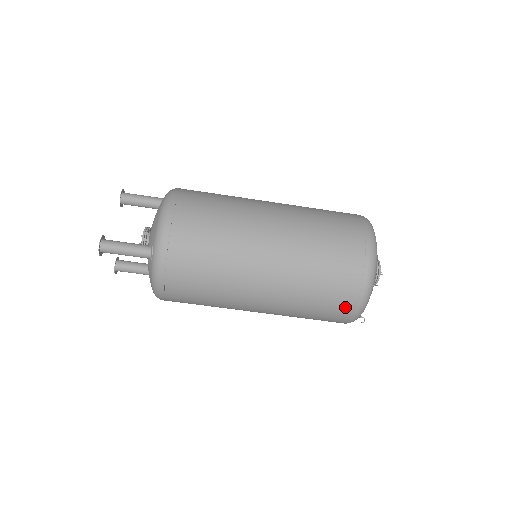
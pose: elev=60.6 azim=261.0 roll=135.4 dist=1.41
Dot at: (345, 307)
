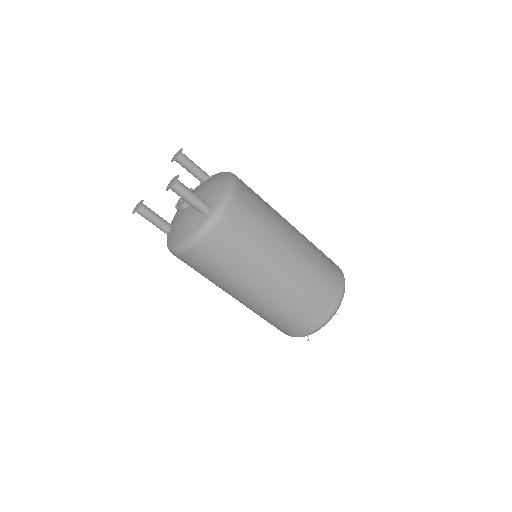
Dot at: (313, 321)
